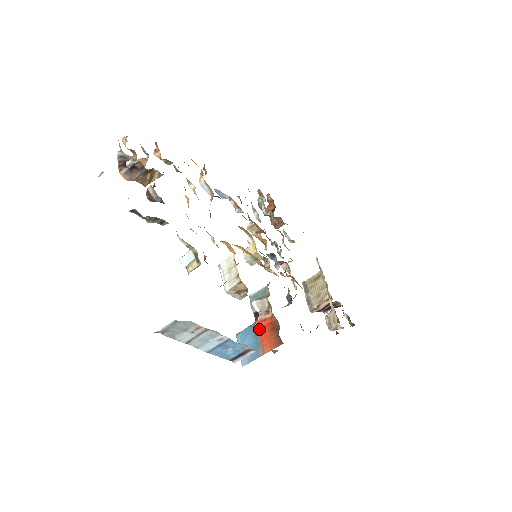
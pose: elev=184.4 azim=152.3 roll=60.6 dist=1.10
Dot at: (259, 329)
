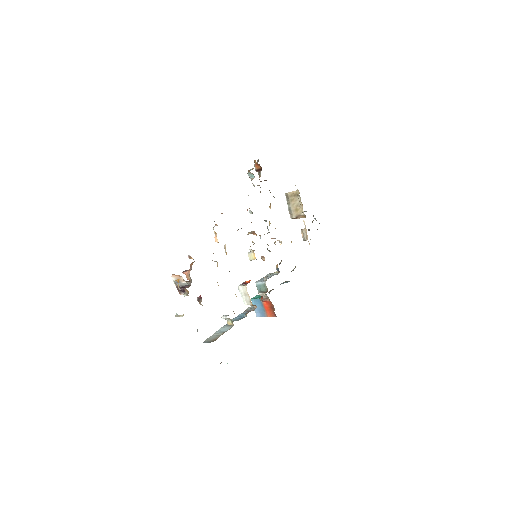
Dot at: (264, 304)
